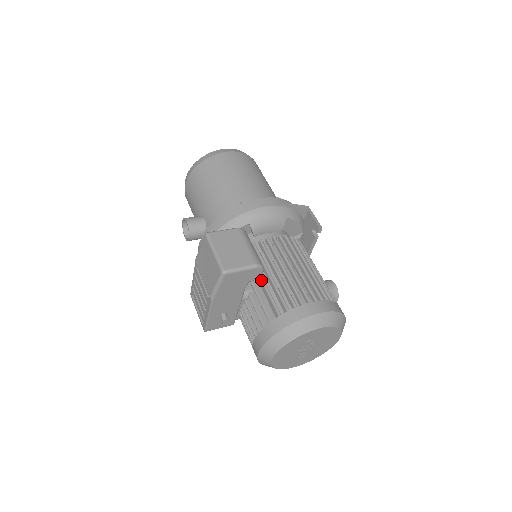
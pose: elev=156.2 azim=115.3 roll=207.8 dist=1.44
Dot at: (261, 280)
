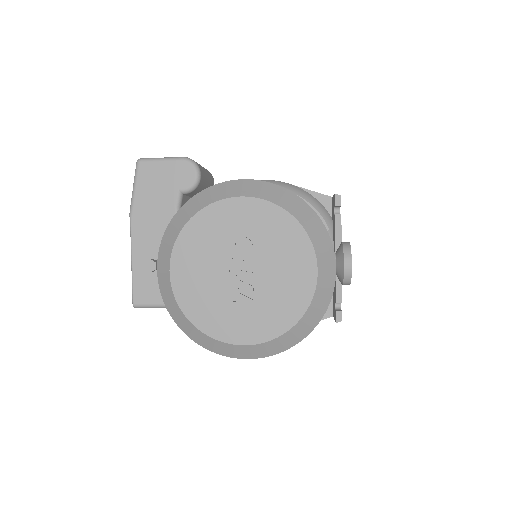
Dot at: occluded
